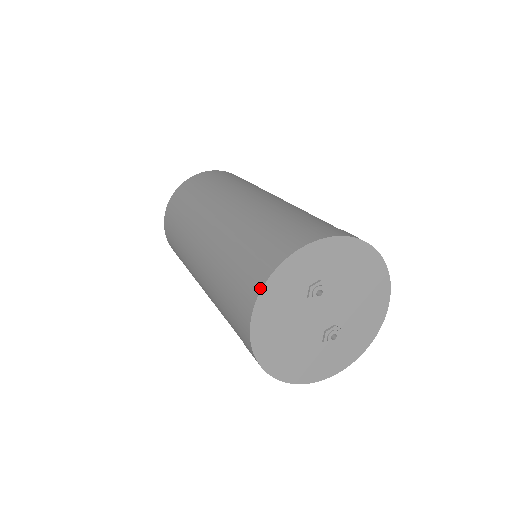
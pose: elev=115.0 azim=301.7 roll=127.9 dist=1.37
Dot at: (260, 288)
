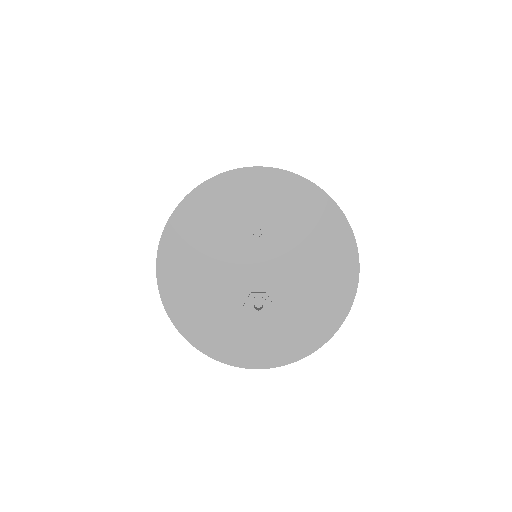
Dot at: (193, 189)
